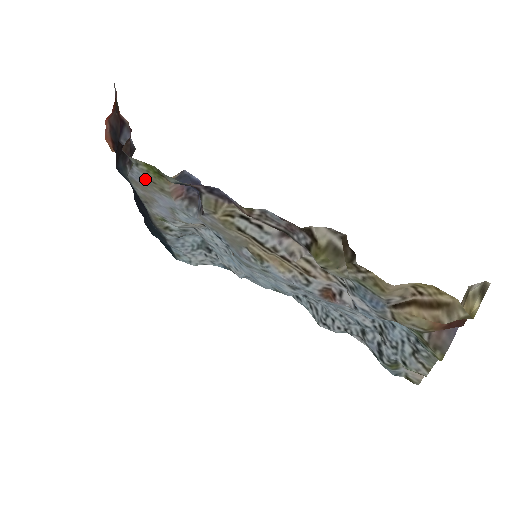
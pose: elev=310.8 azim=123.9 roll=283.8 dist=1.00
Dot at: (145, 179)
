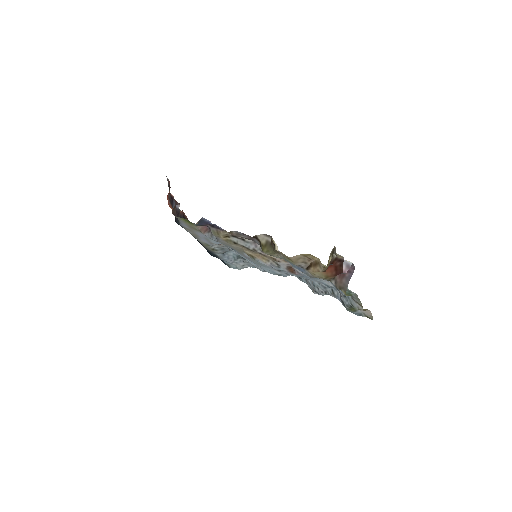
Dot at: (187, 226)
